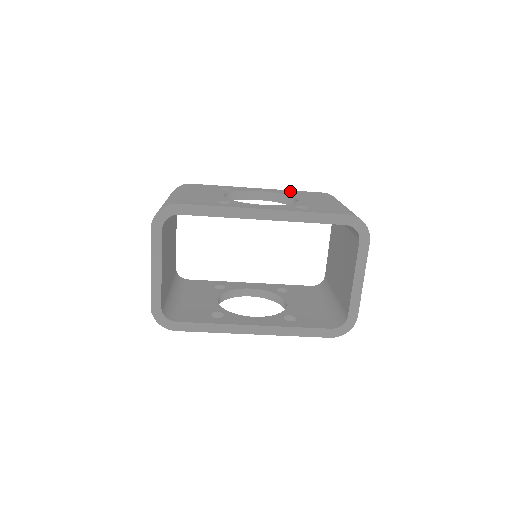
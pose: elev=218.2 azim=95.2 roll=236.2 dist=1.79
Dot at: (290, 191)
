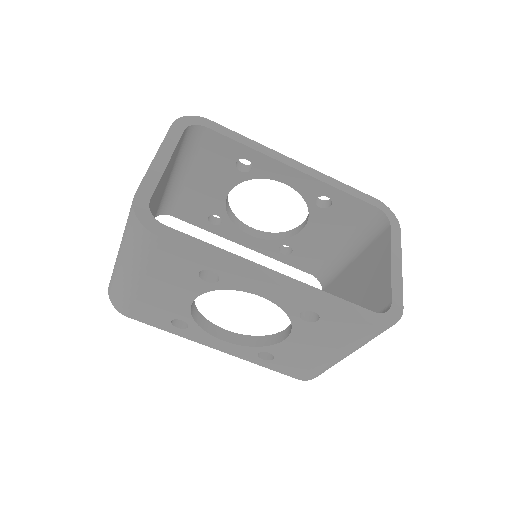
Dot at: occluded
